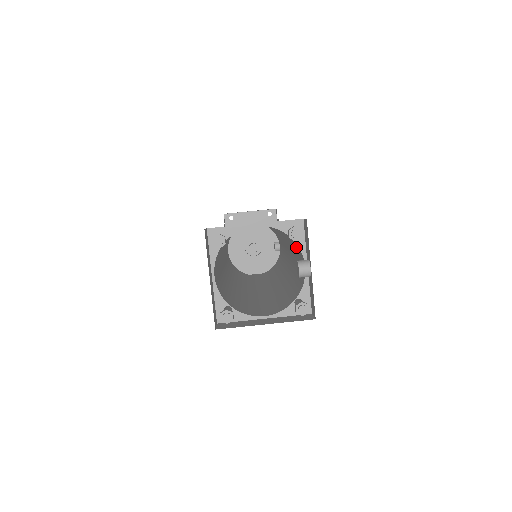
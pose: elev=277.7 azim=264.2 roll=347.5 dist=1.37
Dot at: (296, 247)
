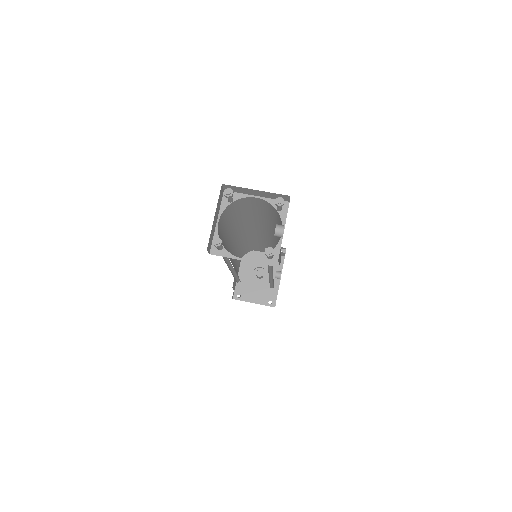
Dot at: occluded
